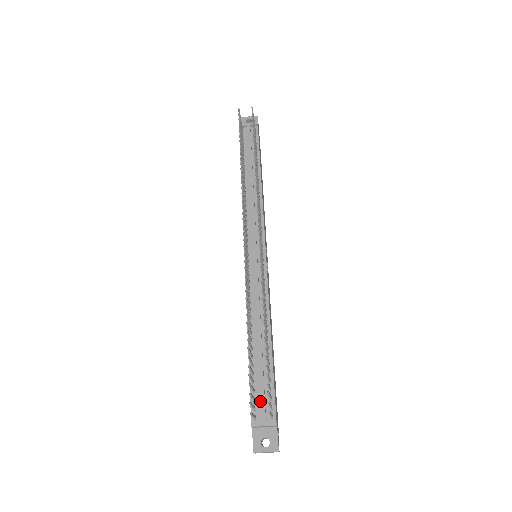
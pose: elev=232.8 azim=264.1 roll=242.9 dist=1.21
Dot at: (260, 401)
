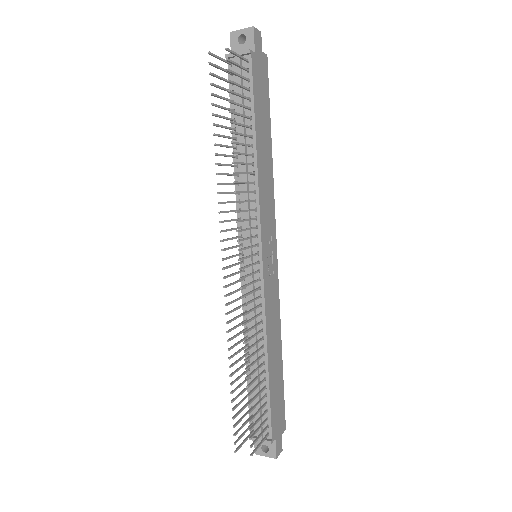
Dot at: occluded
